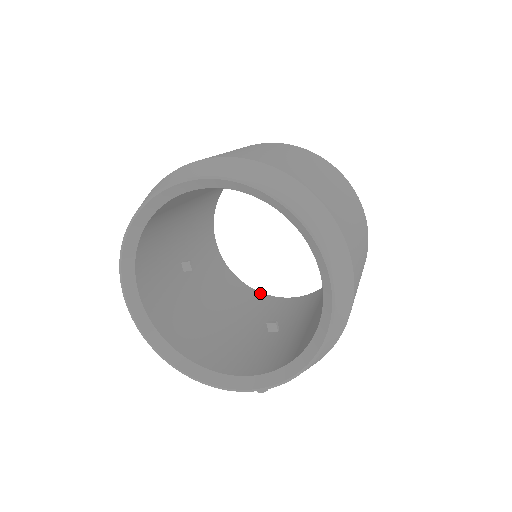
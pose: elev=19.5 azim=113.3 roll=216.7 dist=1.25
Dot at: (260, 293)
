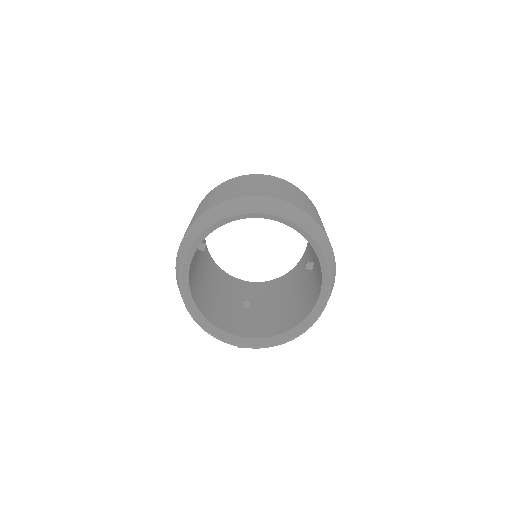
Dot at: (224, 272)
